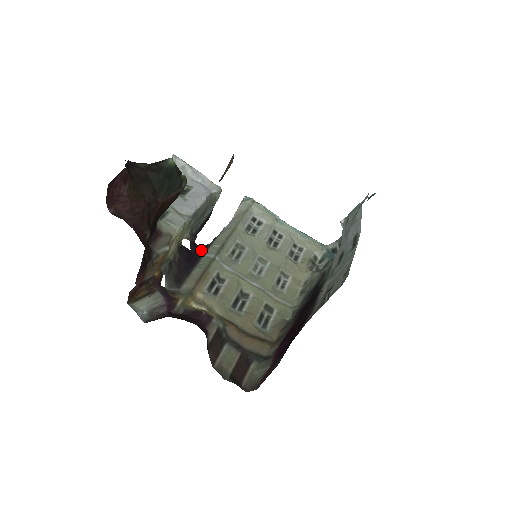
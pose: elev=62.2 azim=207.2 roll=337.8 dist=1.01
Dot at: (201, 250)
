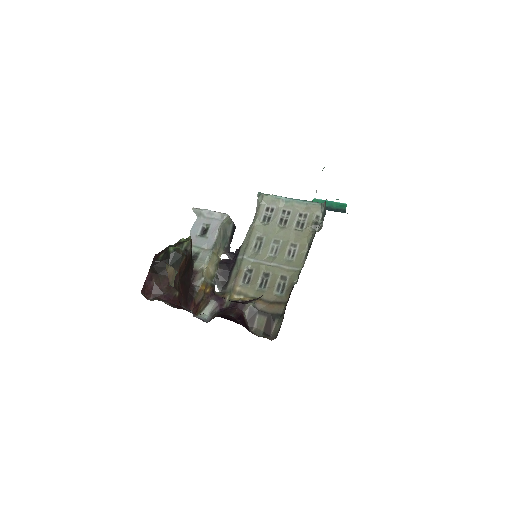
Dot at: (236, 254)
